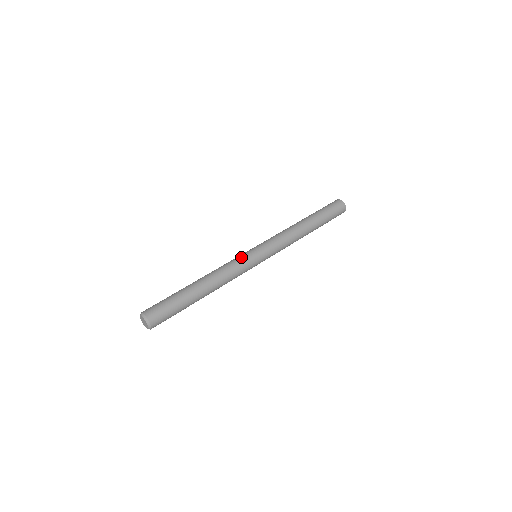
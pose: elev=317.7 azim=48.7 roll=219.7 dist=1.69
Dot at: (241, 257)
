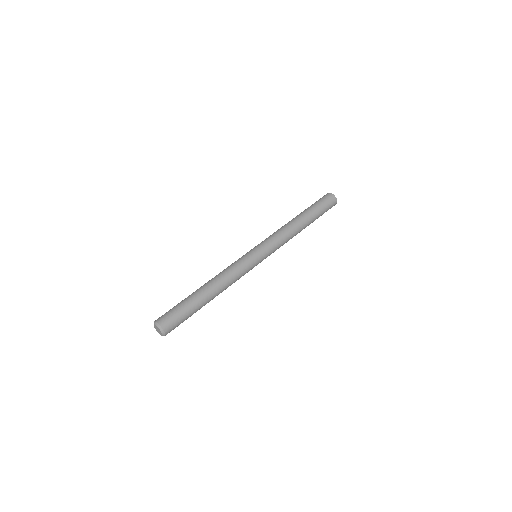
Dot at: (239, 258)
